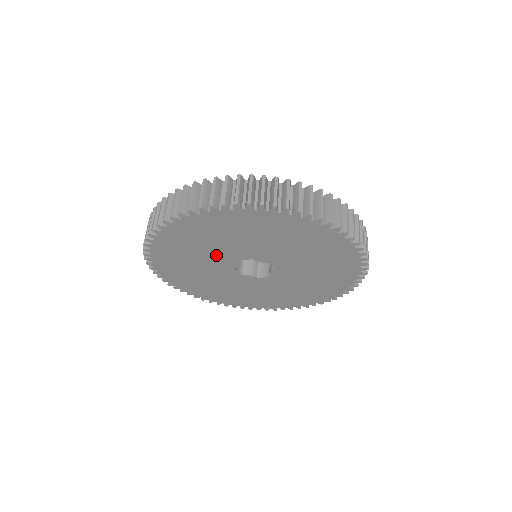
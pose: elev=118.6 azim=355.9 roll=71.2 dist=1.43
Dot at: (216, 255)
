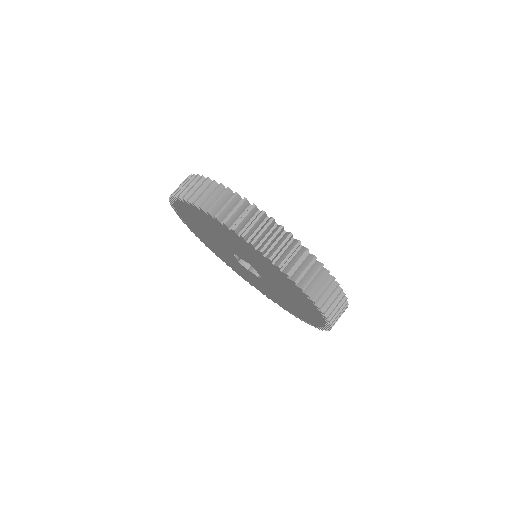
Dot at: (241, 253)
